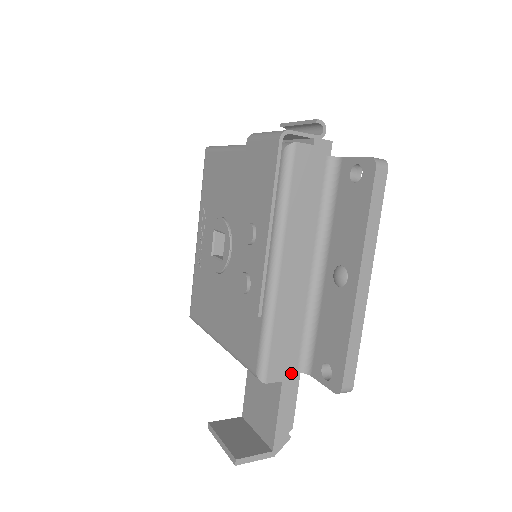
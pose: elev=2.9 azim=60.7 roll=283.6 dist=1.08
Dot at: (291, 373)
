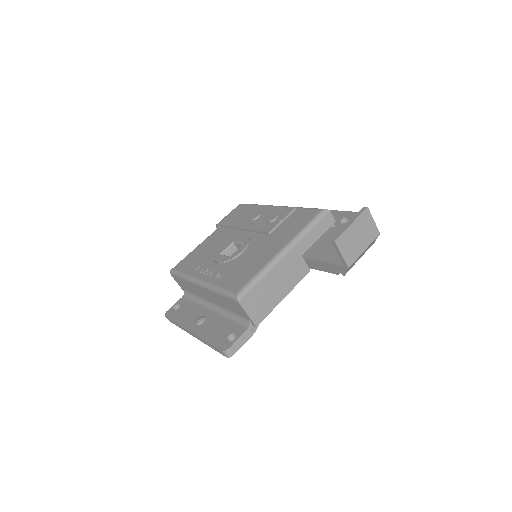
Dot at: (334, 225)
